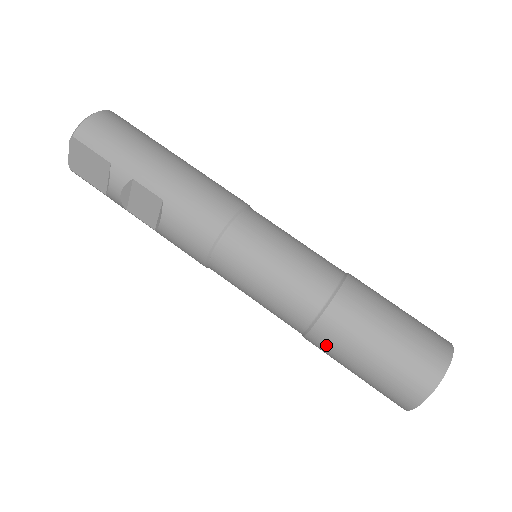
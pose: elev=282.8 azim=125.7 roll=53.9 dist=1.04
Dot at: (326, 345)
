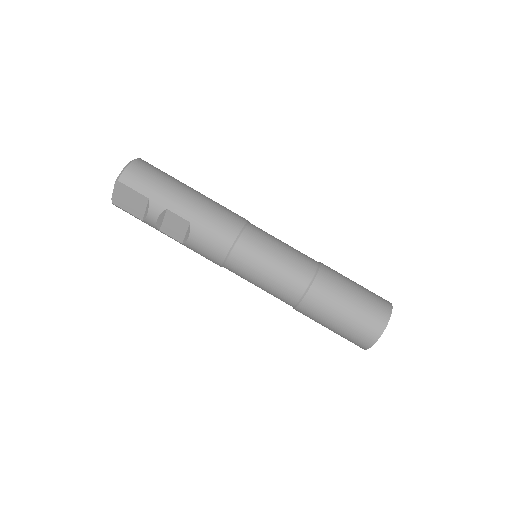
Dot at: (311, 312)
